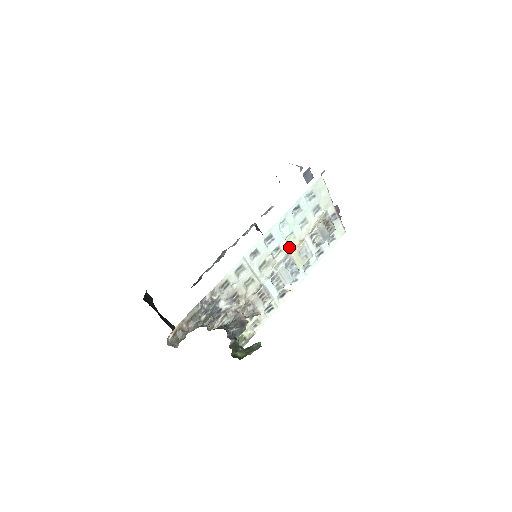
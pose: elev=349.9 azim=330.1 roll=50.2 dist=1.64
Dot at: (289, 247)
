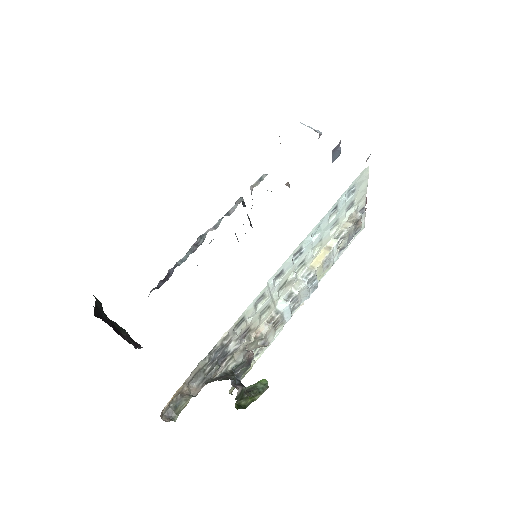
Dot at: (313, 257)
